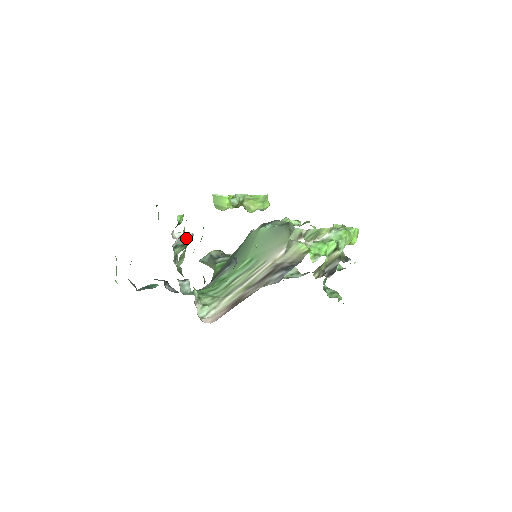
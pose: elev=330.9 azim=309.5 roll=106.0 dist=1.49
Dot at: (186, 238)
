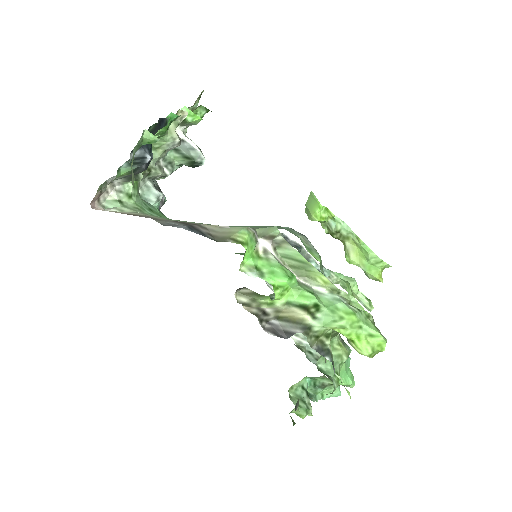
Dot at: (171, 131)
